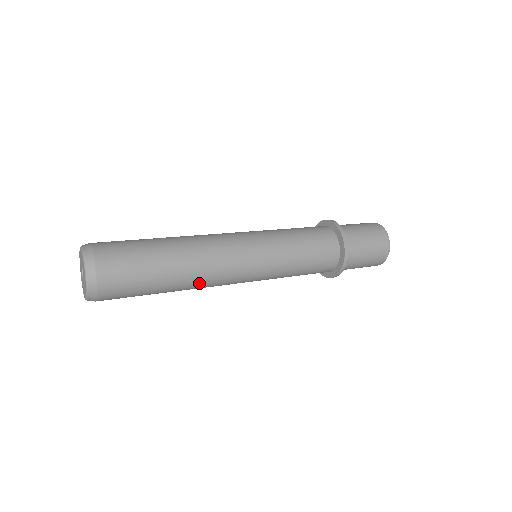
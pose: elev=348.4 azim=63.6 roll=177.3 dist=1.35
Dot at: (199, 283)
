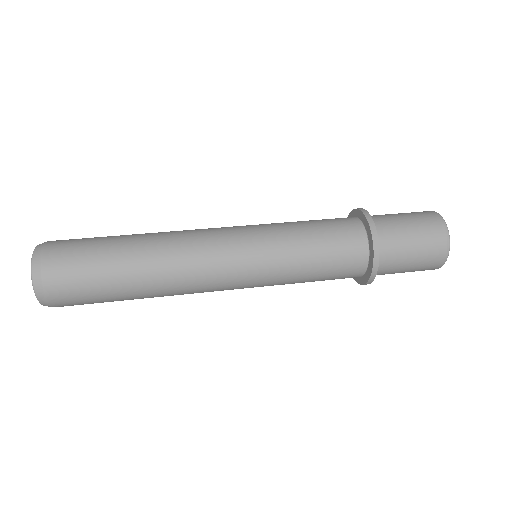
Dot at: (172, 285)
